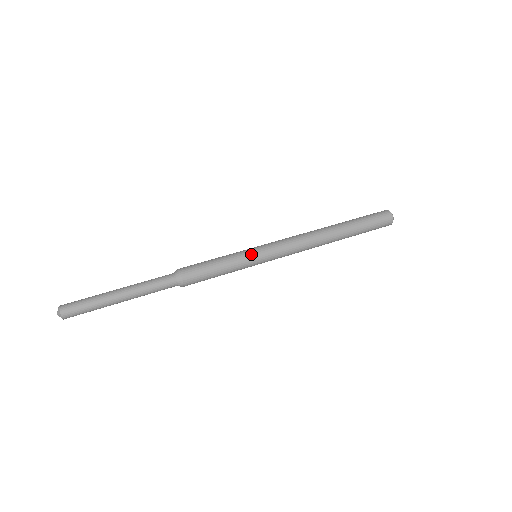
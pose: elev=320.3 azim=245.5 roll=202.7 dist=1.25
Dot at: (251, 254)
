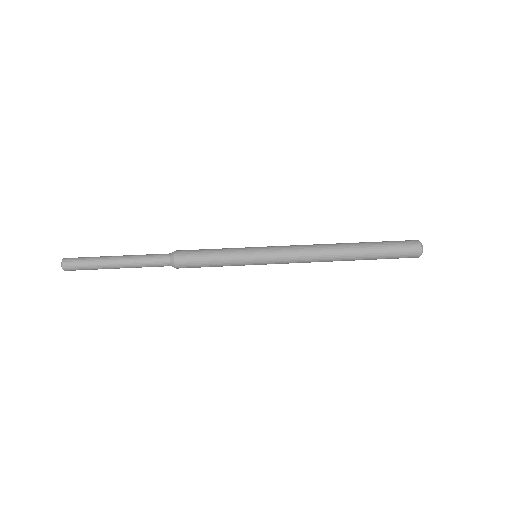
Dot at: (249, 262)
